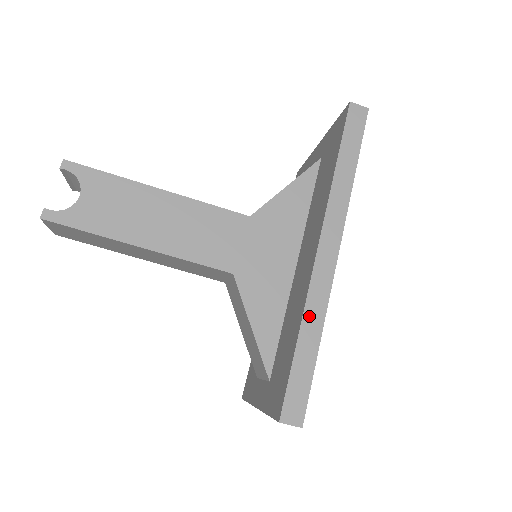
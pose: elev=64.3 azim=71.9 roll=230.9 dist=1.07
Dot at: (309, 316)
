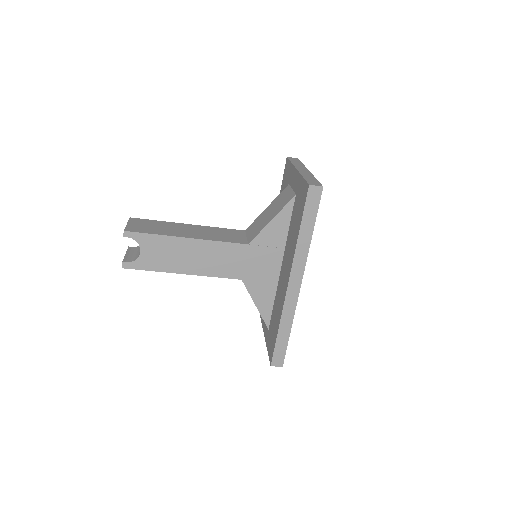
Dot at: (284, 319)
